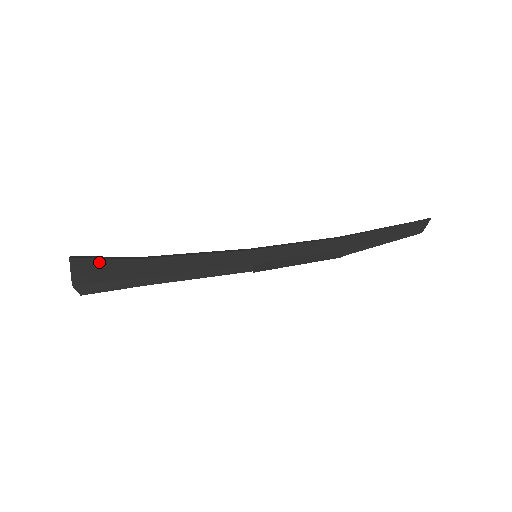
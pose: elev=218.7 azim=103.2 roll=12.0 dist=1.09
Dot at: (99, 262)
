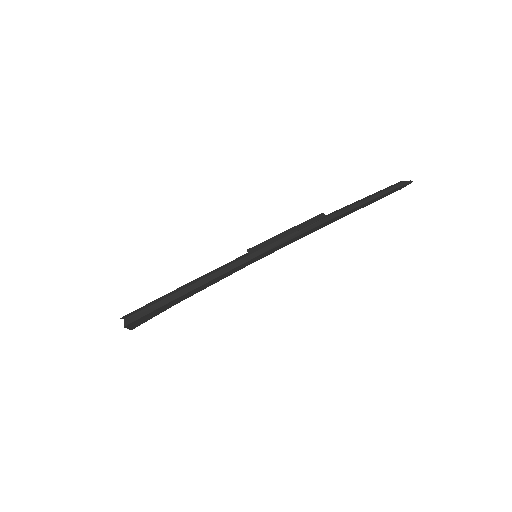
Dot at: occluded
